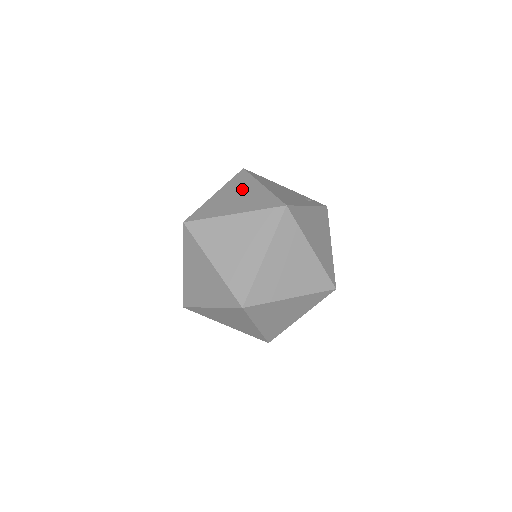
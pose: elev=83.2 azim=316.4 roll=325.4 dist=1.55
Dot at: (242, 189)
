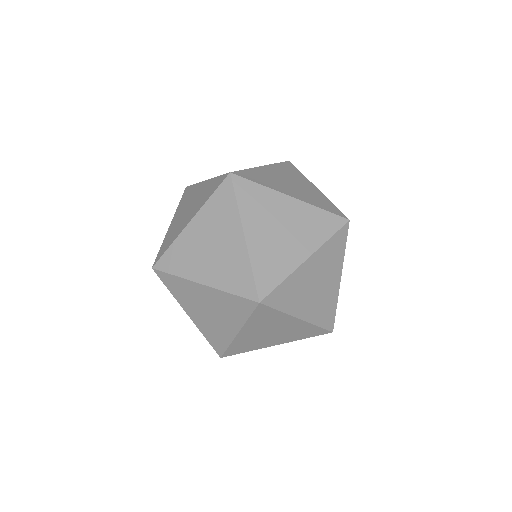
Dot at: (294, 178)
